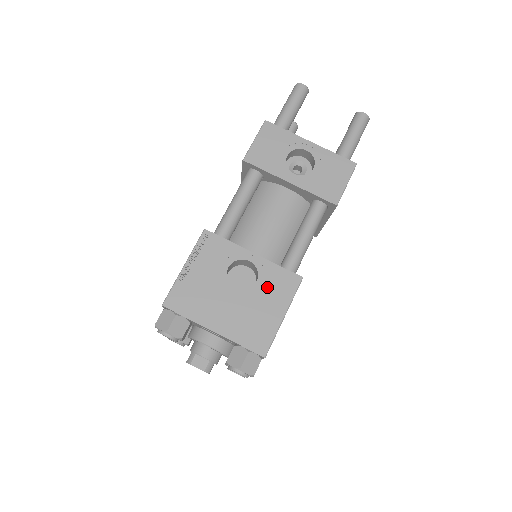
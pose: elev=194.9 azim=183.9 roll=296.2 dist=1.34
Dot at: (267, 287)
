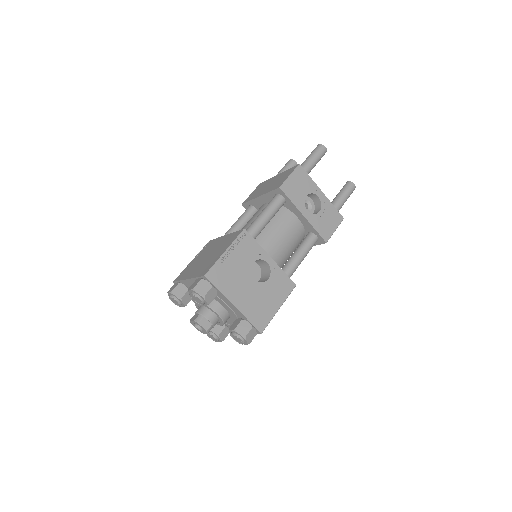
Dot at: (274, 285)
